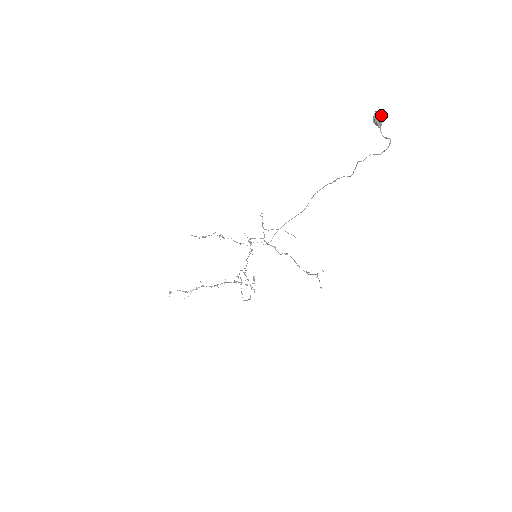
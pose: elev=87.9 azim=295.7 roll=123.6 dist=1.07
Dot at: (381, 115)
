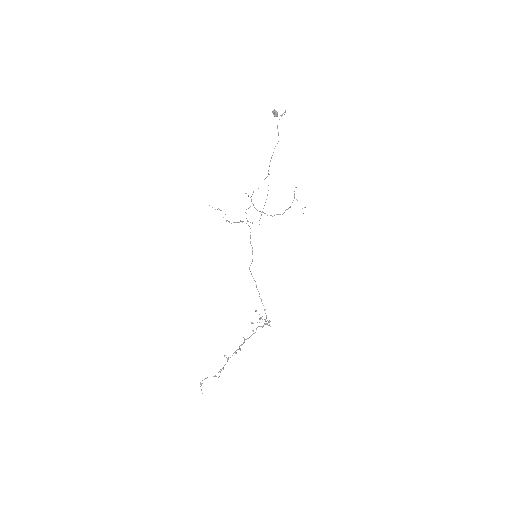
Dot at: (275, 110)
